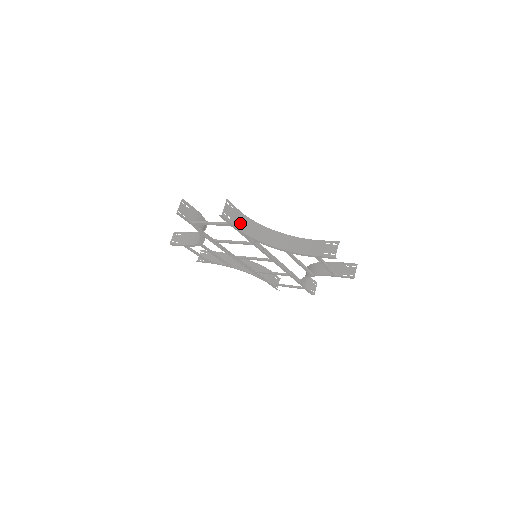
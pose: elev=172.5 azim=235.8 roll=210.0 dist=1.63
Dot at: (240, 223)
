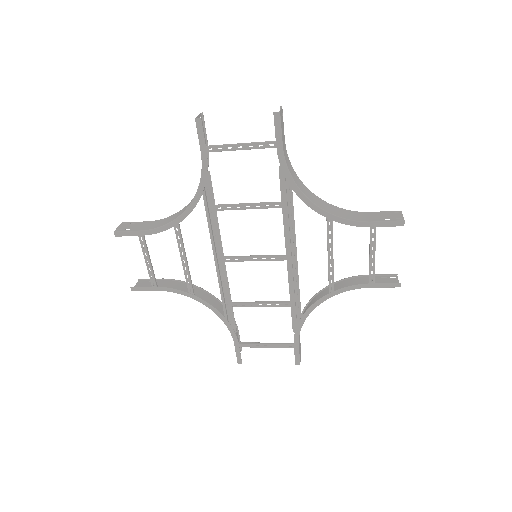
Dot at: (284, 152)
